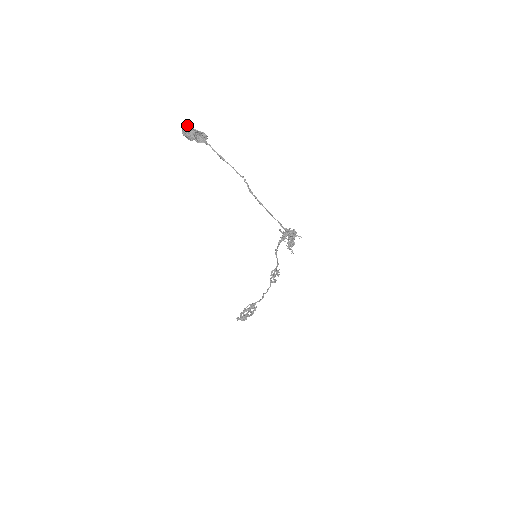
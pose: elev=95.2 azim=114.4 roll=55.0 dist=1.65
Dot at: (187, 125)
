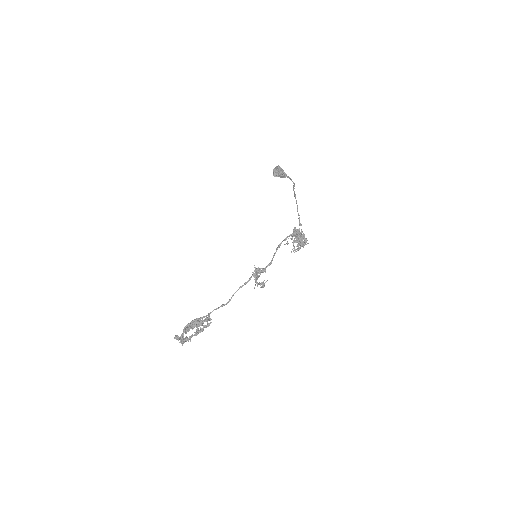
Dot at: occluded
